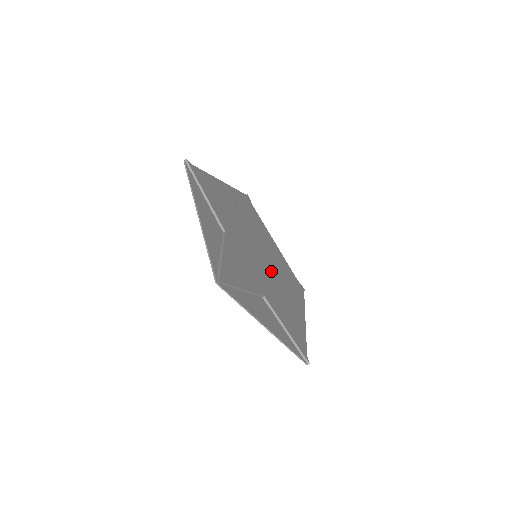
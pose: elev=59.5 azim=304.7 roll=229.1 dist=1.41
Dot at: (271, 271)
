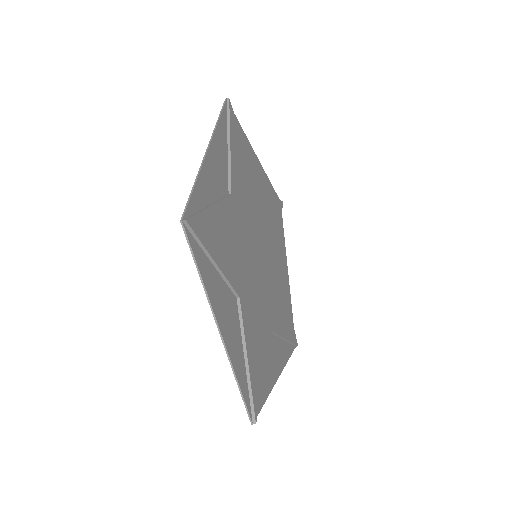
Dot at: (267, 255)
